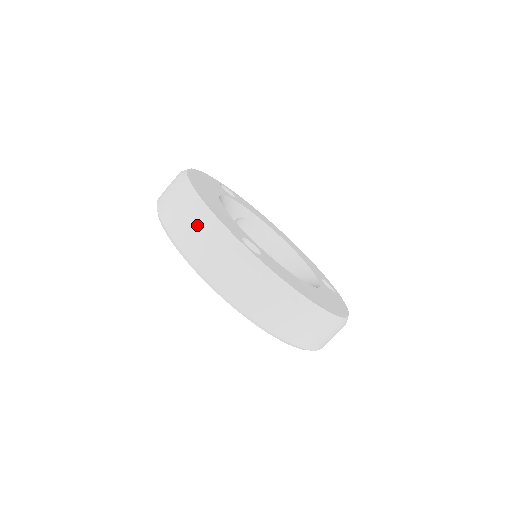
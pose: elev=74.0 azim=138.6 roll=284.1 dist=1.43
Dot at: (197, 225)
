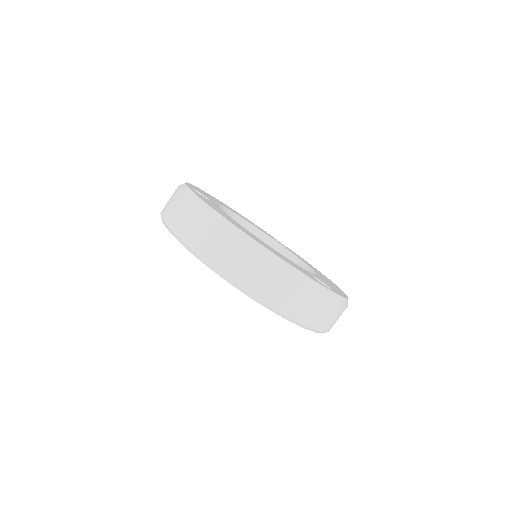
Dot at: occluded
